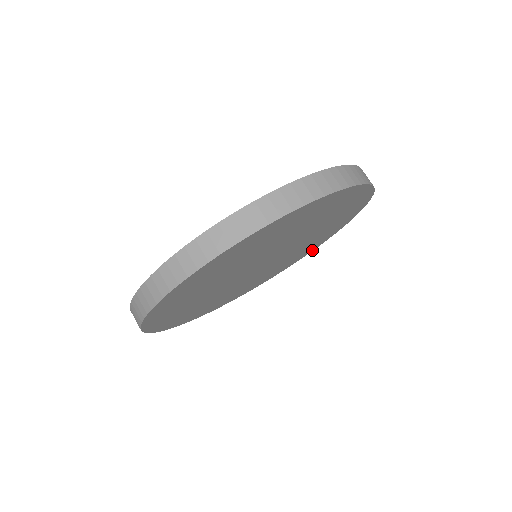
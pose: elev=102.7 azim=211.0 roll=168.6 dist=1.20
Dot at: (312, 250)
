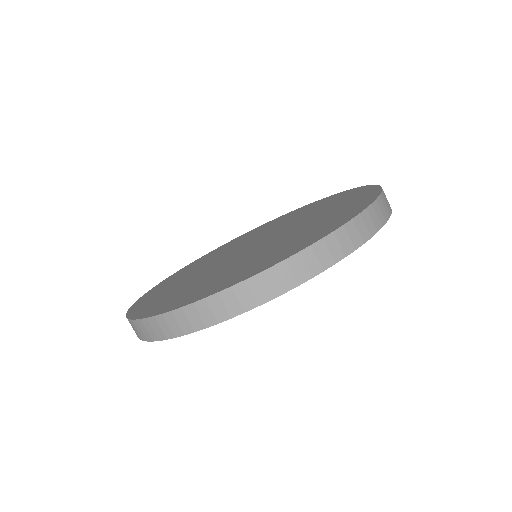
Dot at: occluded
